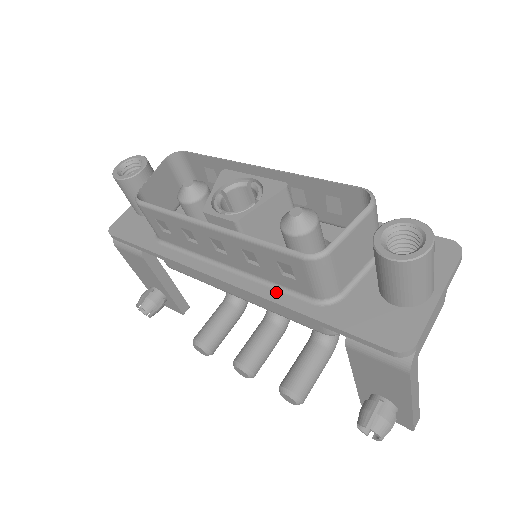
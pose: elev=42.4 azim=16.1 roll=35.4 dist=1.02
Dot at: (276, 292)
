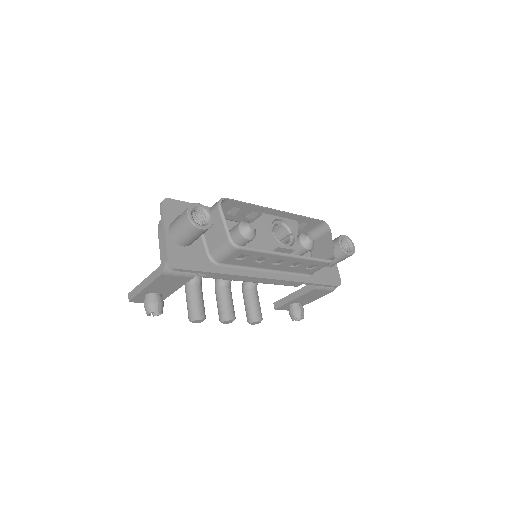
Dot at: (294, 276)
